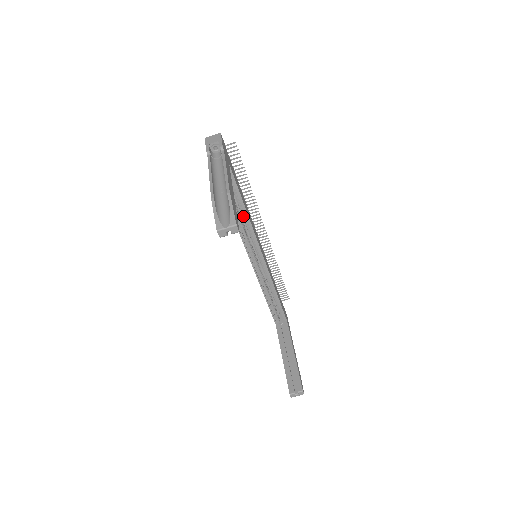
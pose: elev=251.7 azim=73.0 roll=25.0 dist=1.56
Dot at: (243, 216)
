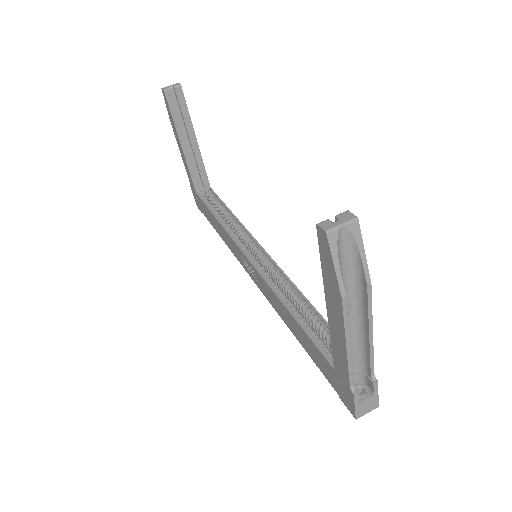
Dot at: (231, 222)
